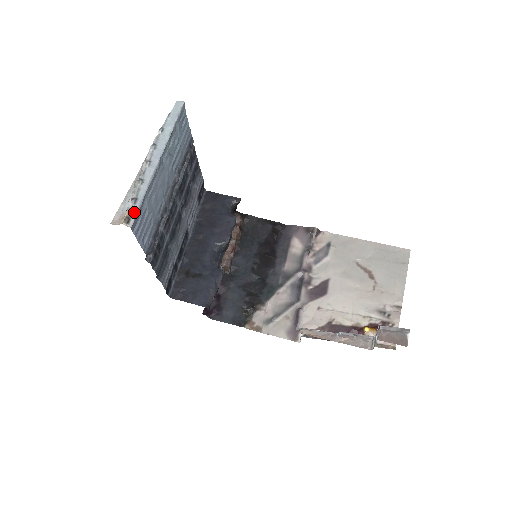
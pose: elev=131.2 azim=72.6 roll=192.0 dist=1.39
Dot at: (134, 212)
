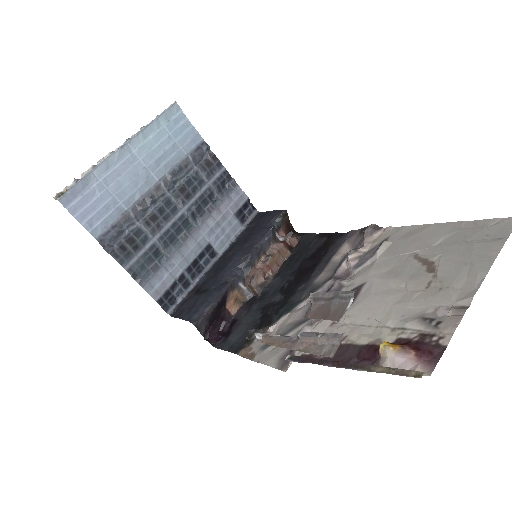
Dot at: (70, 188)
